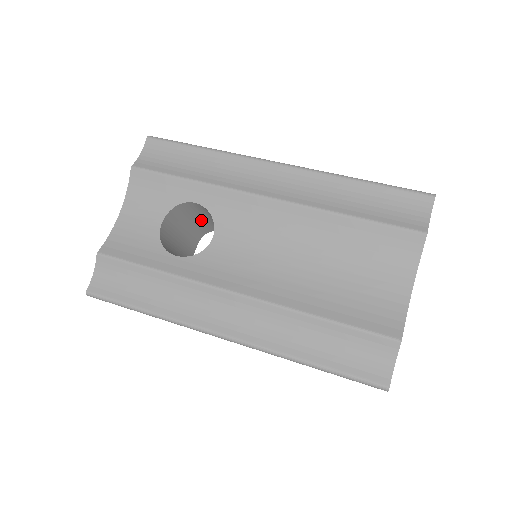
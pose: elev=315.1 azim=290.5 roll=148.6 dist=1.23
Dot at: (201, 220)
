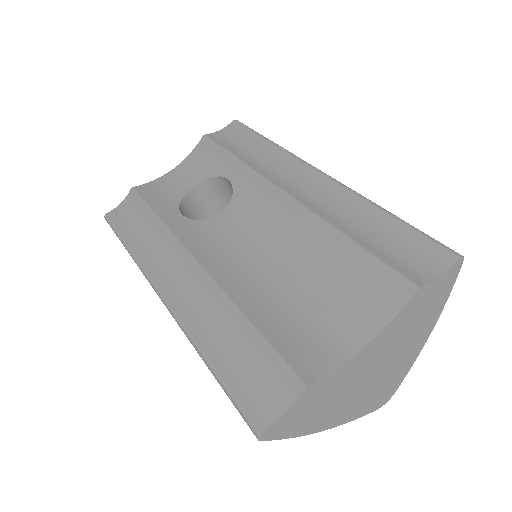
Dot at: occluded
